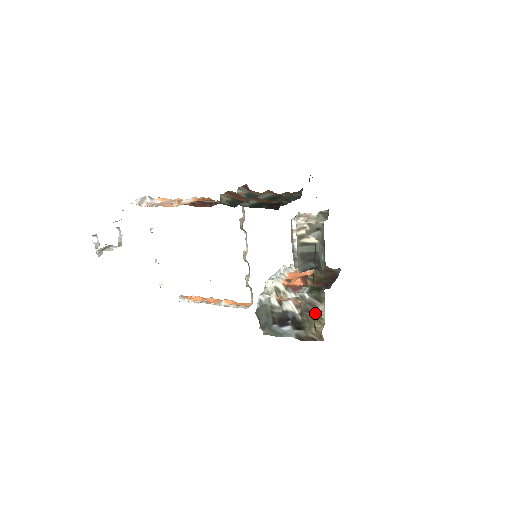
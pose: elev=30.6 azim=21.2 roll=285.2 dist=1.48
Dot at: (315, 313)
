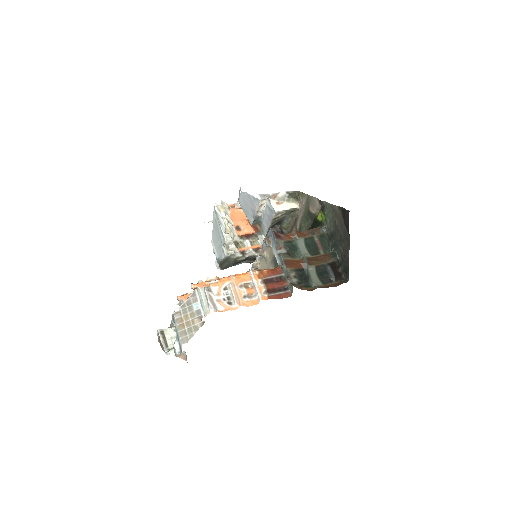
Dot at: occluded
